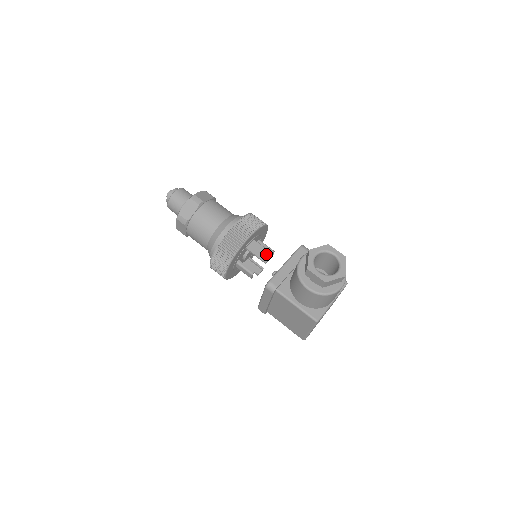
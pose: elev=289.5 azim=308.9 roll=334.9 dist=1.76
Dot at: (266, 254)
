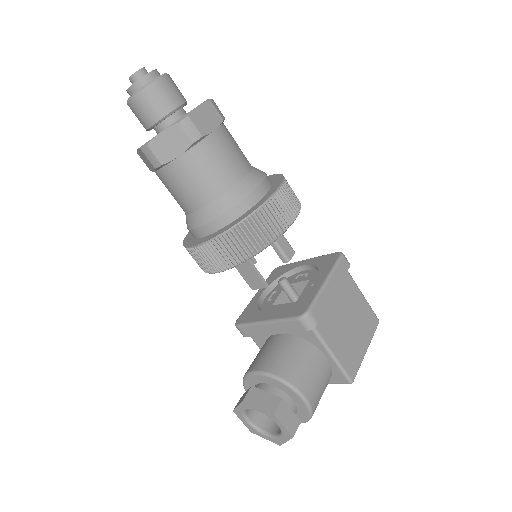
Dot at: (256, 281)
